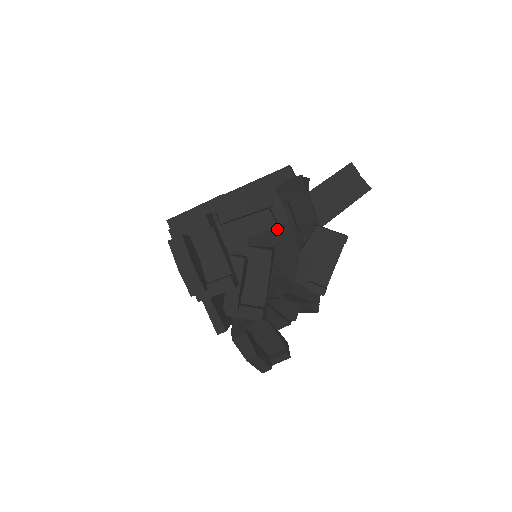
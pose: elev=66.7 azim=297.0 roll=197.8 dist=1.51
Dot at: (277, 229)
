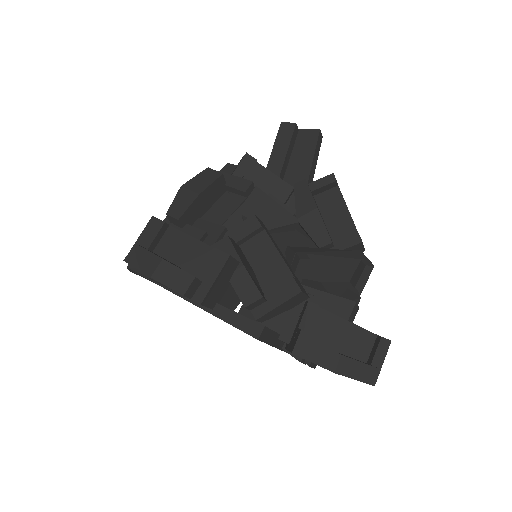
Dot at: (249, 202)
